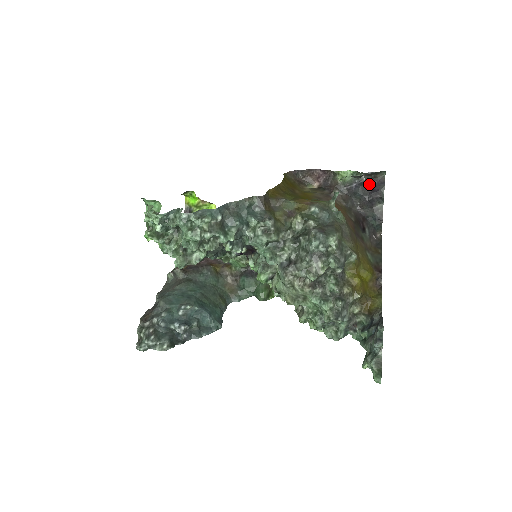
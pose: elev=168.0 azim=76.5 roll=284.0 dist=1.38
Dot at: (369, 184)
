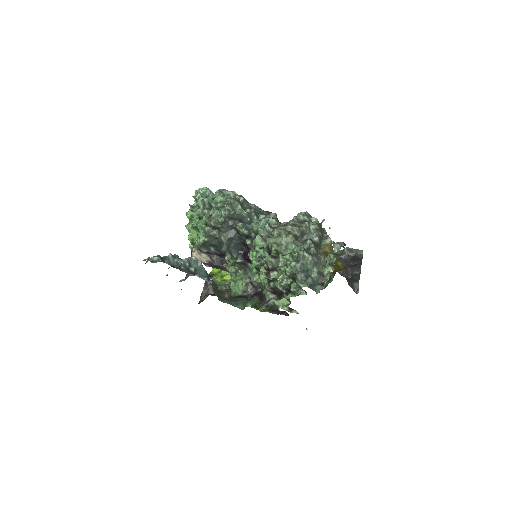
Dot at: (351, 259)
